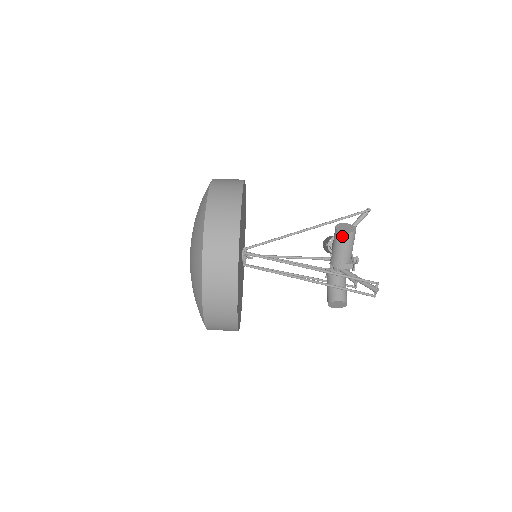
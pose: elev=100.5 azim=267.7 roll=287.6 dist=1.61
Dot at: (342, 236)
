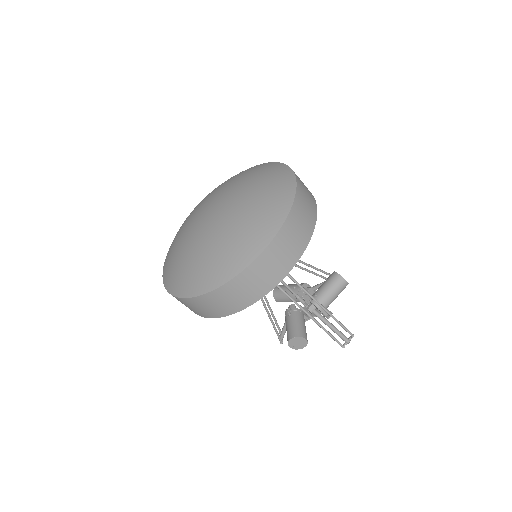
Dot at: (288, 342)
